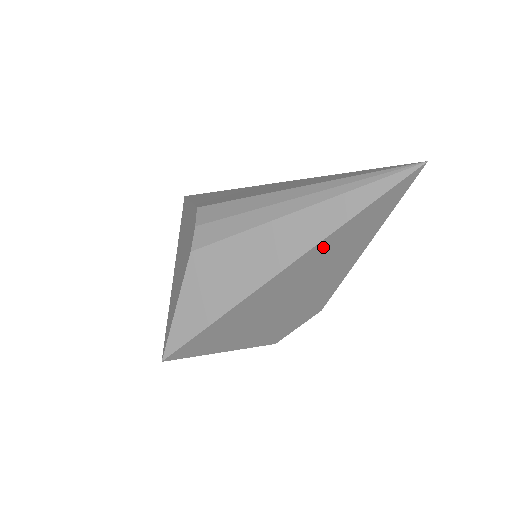
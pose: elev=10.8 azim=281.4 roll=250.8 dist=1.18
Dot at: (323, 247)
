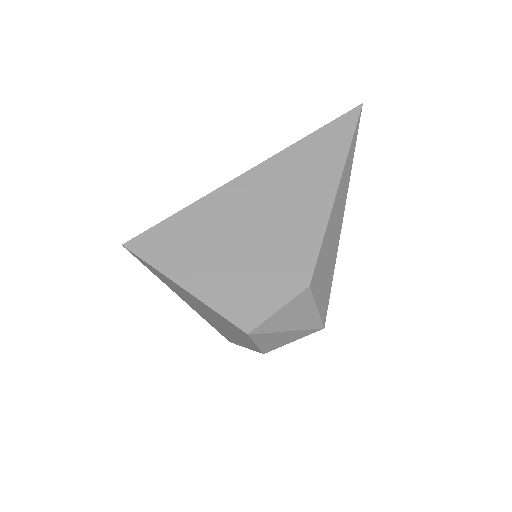
Dot at: (291, 156)
